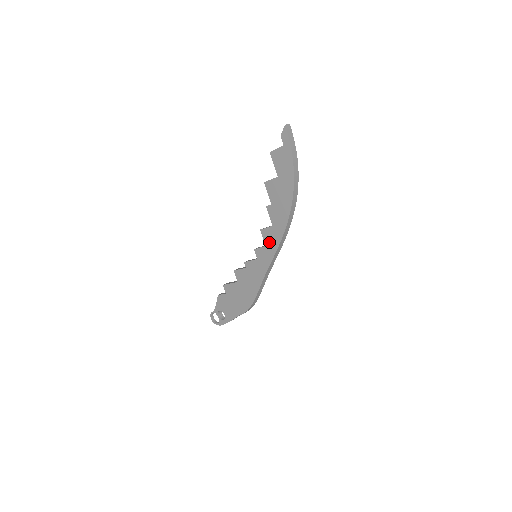
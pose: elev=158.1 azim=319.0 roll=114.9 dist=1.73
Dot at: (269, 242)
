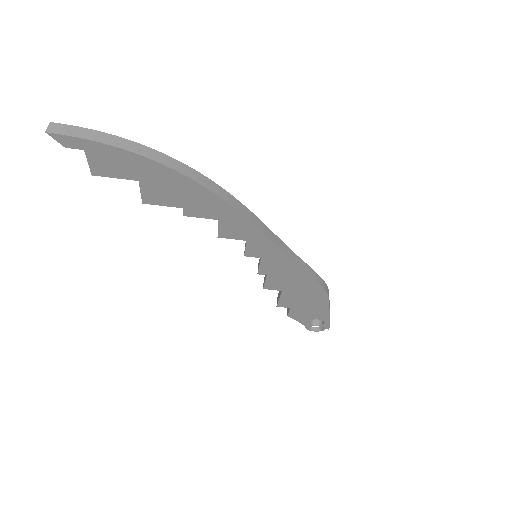
Dot at: (242, 234)
